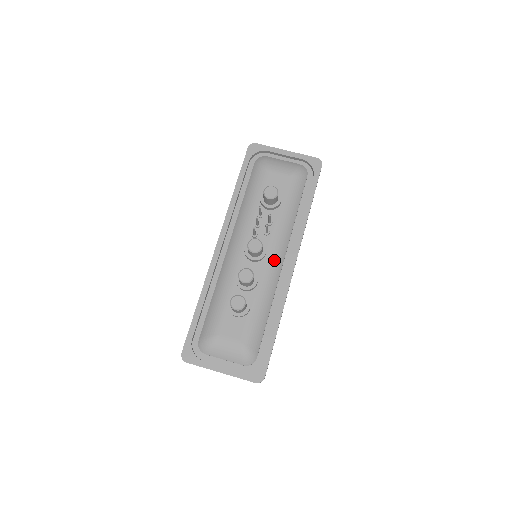
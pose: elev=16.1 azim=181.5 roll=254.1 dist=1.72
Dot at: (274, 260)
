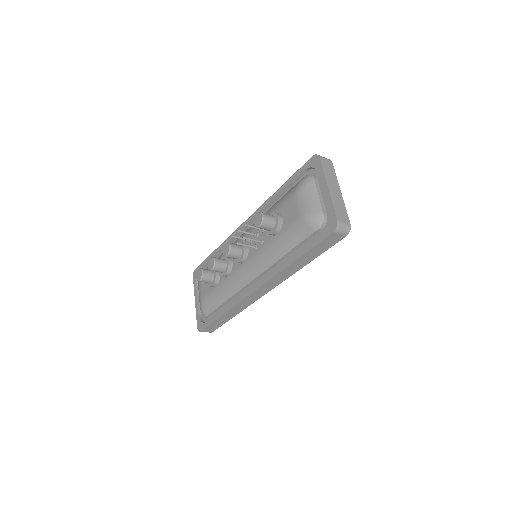
Dot at: (245, 272)
